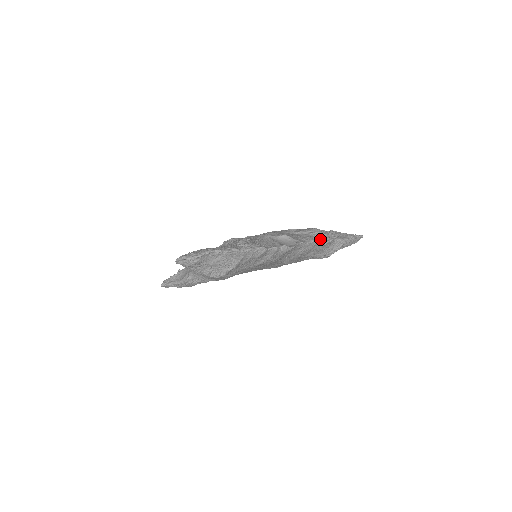
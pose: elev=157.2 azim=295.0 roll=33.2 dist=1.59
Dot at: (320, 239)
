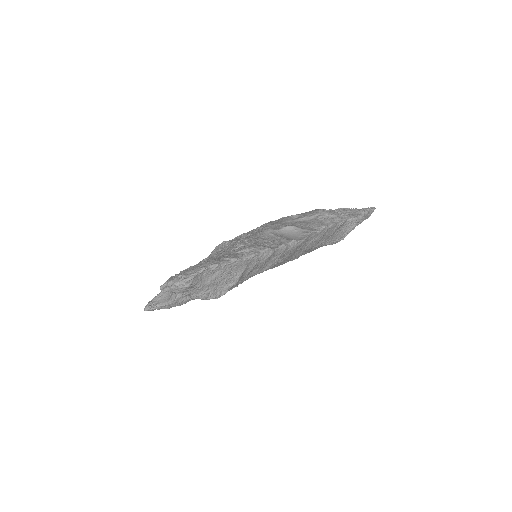
Dot at: (331, 222)
